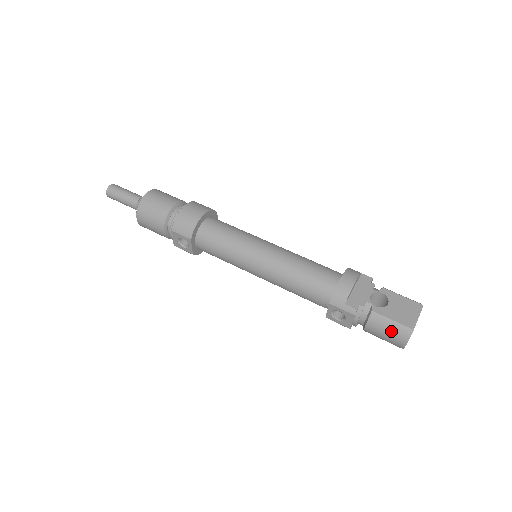
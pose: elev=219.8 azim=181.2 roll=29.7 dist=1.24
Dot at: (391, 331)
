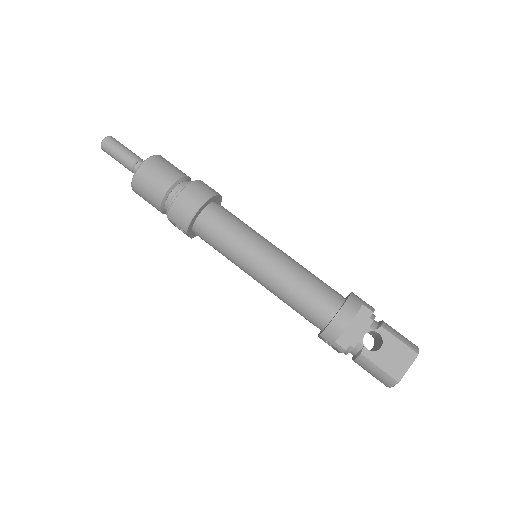
Dot at: (377, 375)
